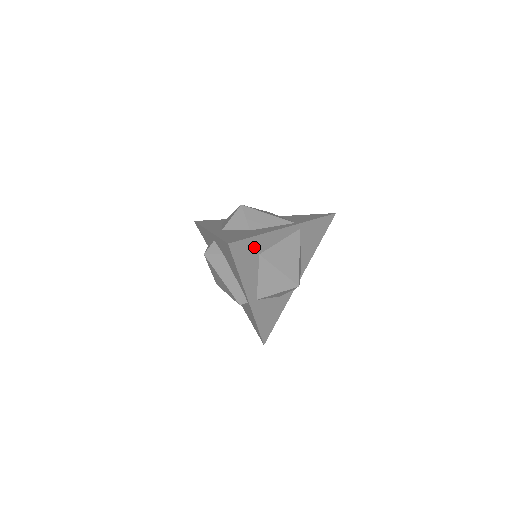
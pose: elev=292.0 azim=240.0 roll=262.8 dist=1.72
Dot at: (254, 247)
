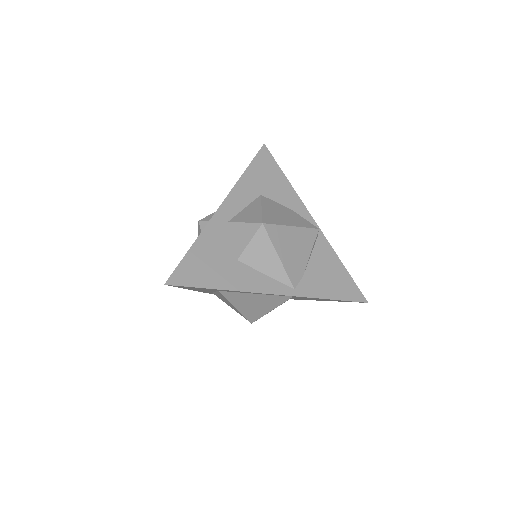
Dot at: (210, 289)
